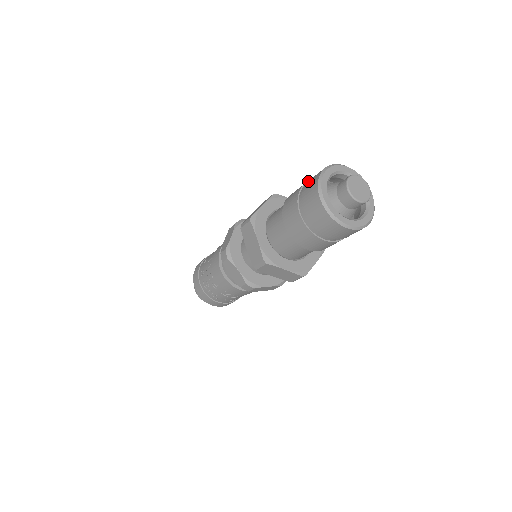
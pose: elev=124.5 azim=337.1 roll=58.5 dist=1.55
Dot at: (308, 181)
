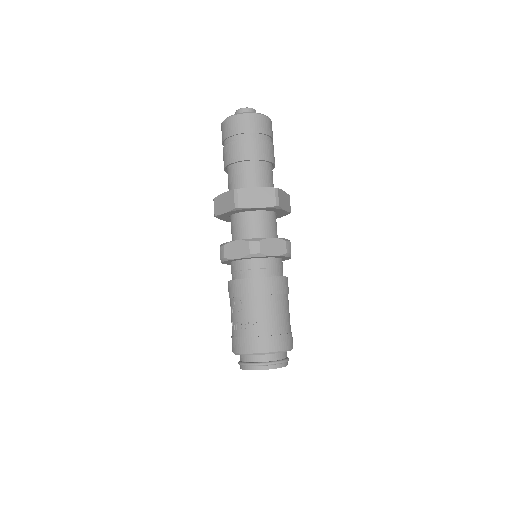
Dot at: occluded
